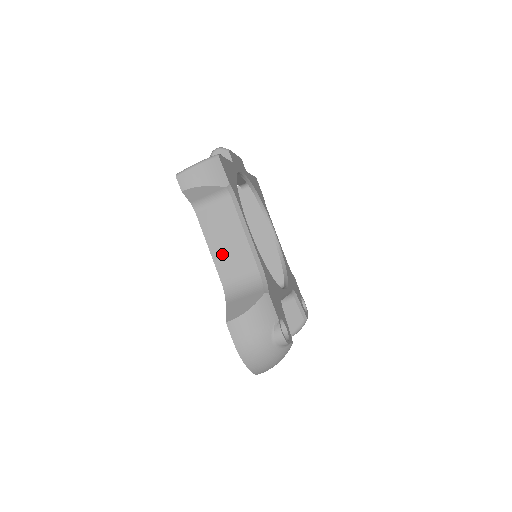
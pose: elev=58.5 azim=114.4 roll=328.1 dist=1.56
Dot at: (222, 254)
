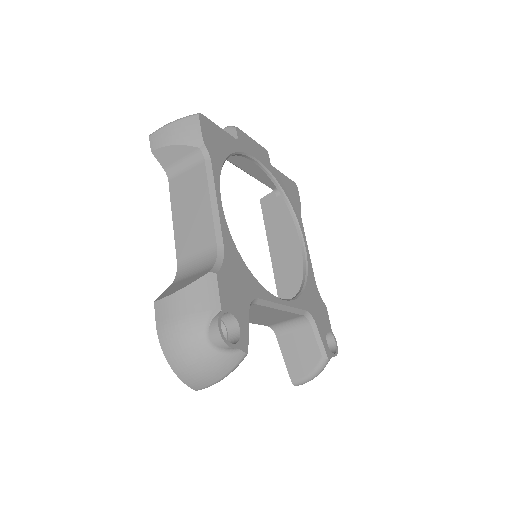
Dot at: (184, 227)
